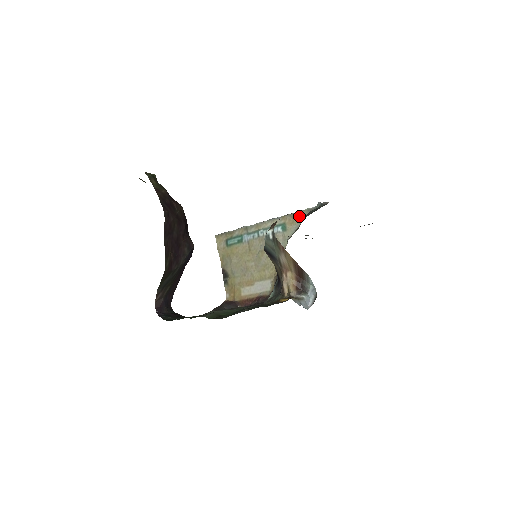
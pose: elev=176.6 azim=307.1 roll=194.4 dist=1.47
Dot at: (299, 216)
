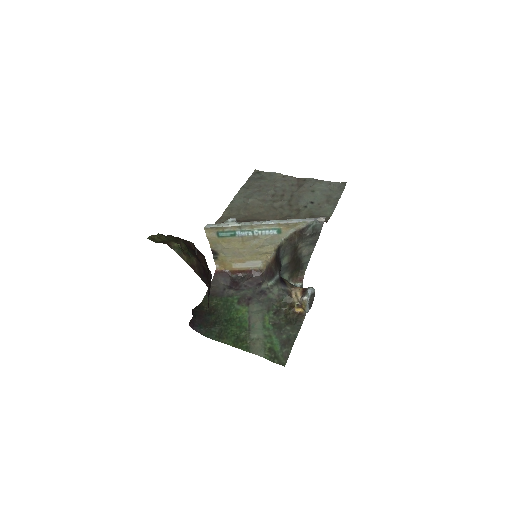
Dot at: (295, 225)
